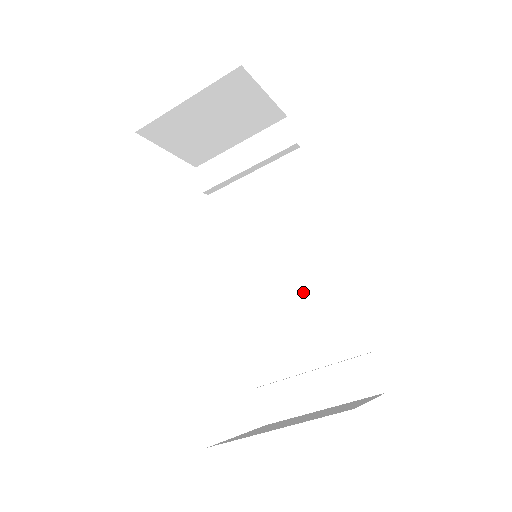
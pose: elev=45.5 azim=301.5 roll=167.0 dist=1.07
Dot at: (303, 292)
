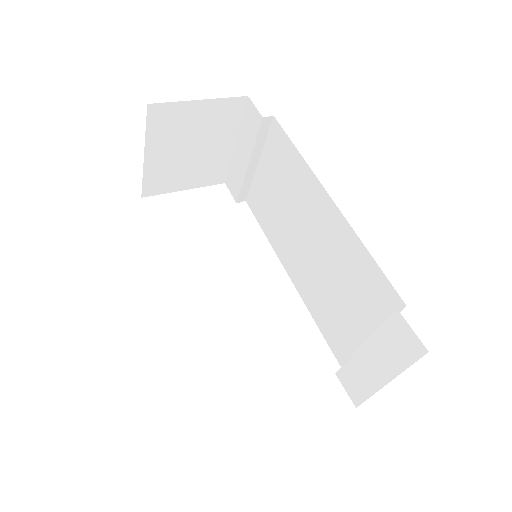
Dot at: (332, 263)
